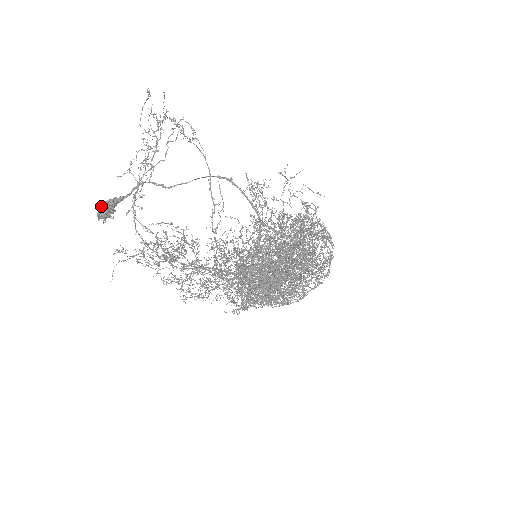
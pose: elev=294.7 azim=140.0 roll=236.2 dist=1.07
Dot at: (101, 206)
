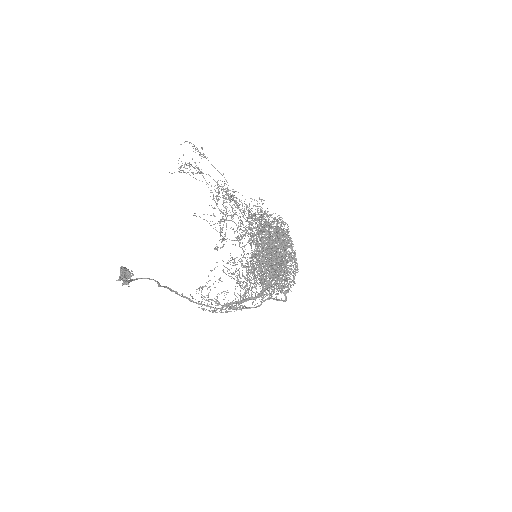
Dot at: (122, 267)
